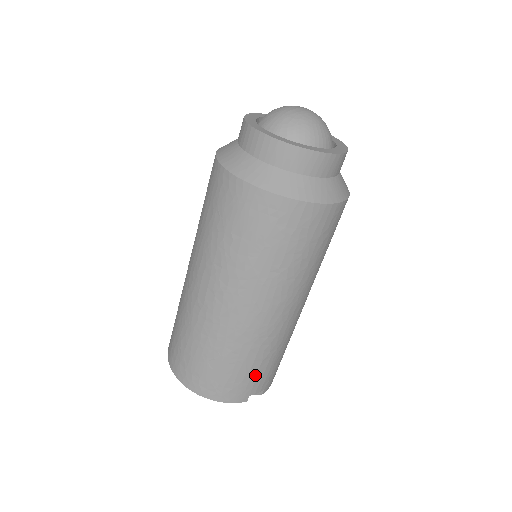
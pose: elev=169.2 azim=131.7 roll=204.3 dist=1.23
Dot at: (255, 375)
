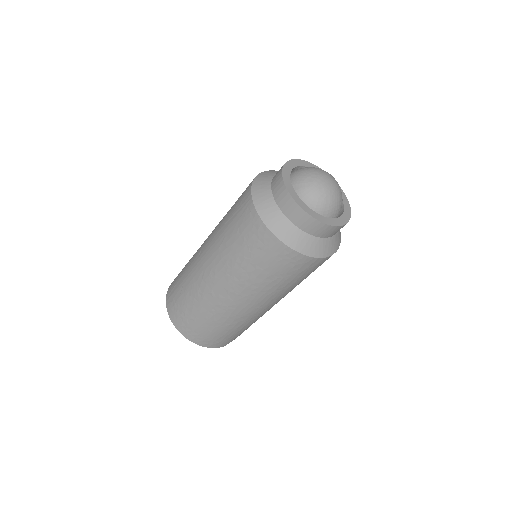
Dot at: (238, 334)
